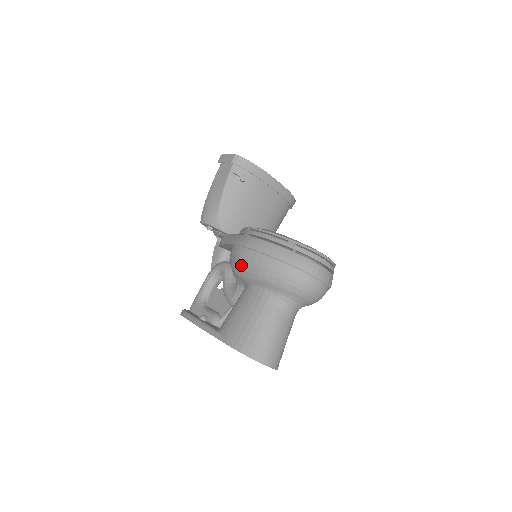
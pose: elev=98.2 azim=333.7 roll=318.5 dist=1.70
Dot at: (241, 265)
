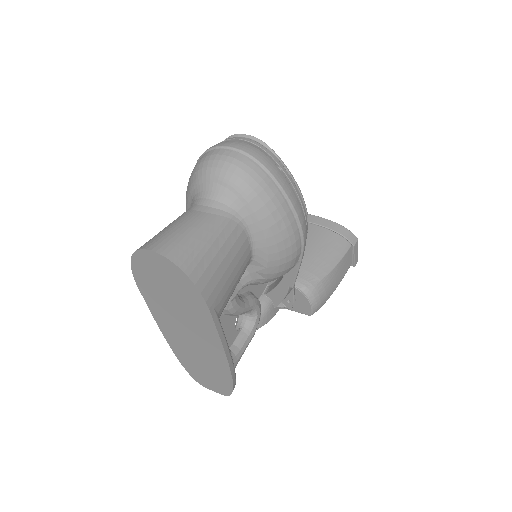
Dot at: occluded
